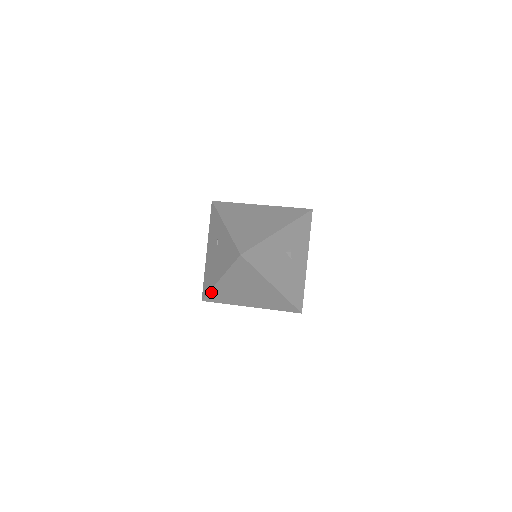
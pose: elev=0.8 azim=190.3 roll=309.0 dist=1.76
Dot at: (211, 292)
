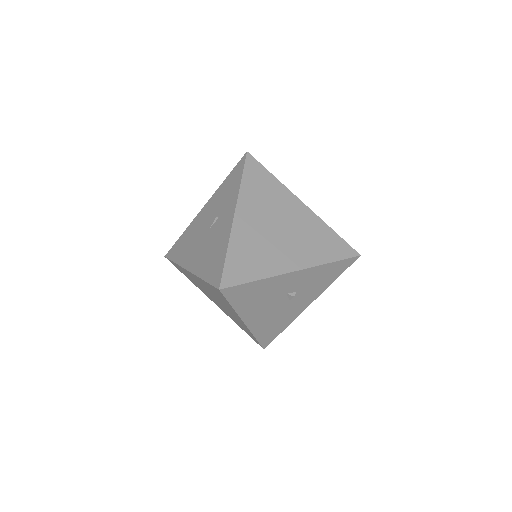
Dot at: (176, 264)
